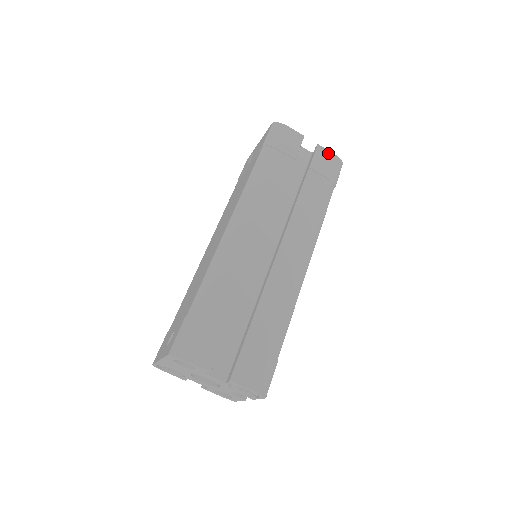
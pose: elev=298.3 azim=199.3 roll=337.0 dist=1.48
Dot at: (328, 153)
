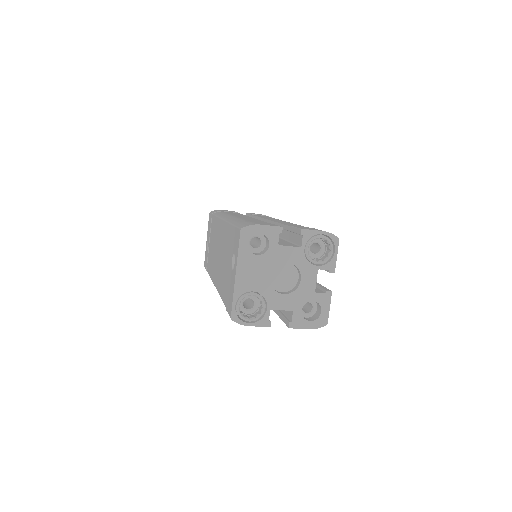
Dot at: occluded
